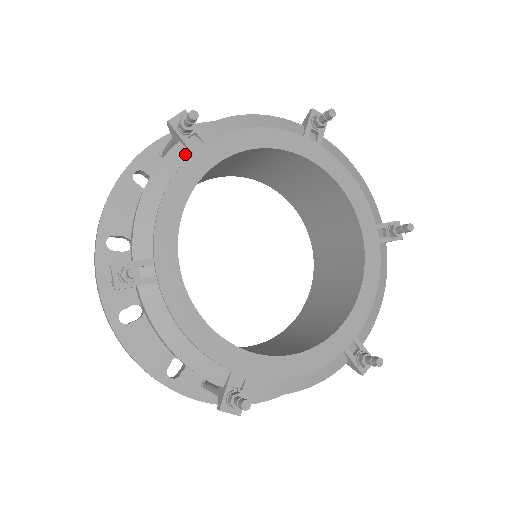
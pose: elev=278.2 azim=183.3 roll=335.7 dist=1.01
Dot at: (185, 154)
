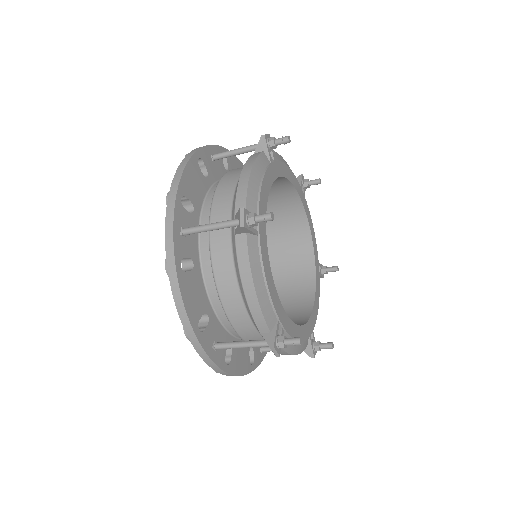
Dot at: (268, 161)
